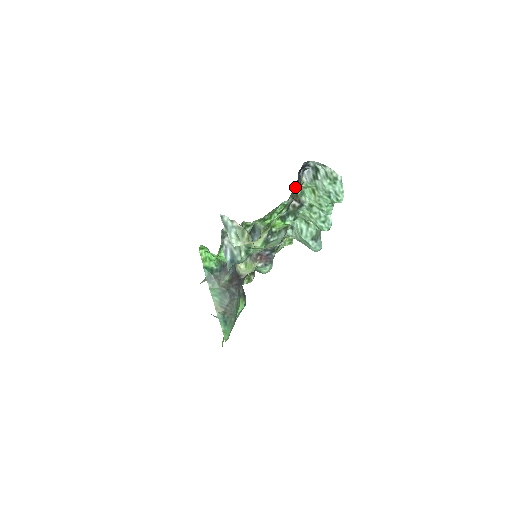
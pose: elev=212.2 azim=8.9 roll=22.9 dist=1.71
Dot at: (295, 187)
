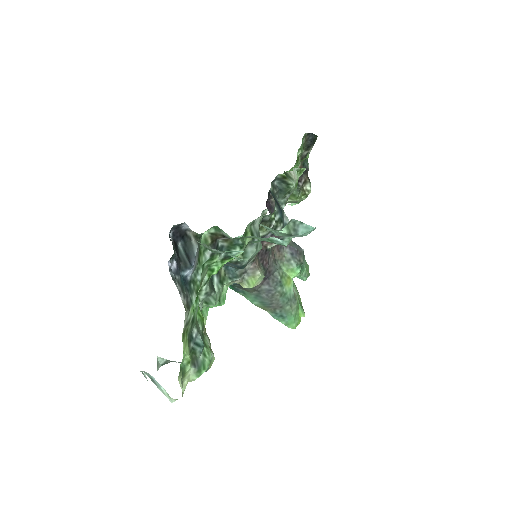
Dot at: (185, 276)
